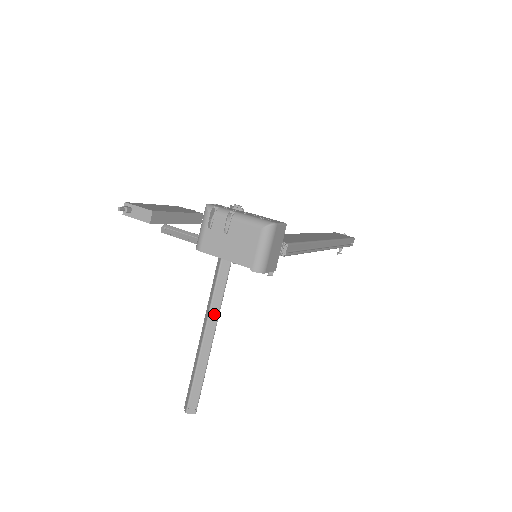
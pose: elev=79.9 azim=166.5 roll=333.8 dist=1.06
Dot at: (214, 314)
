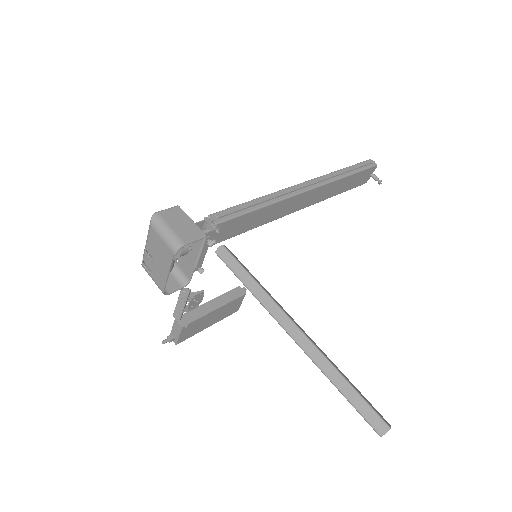
Dot at: (293, 330)
